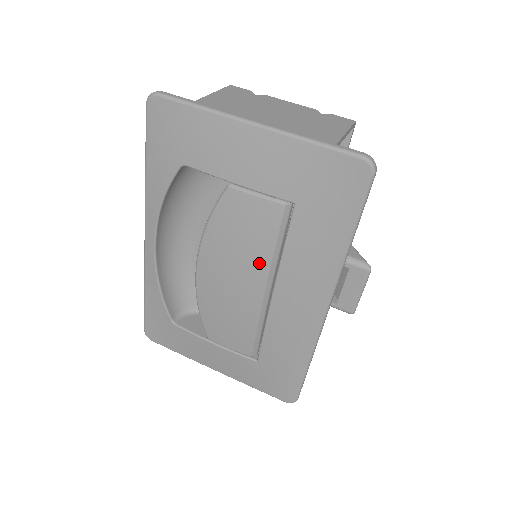
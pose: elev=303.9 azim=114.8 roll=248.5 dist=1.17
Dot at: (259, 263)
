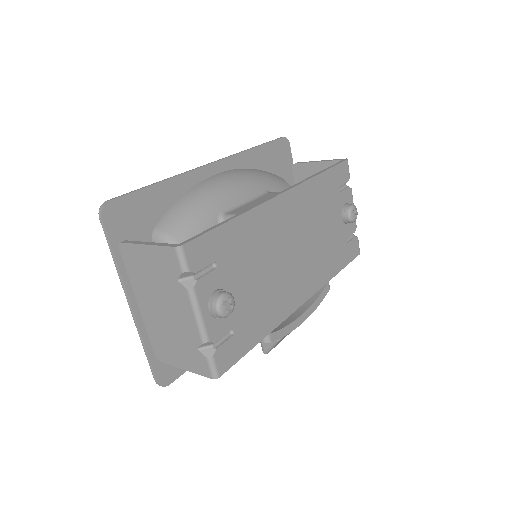
Dot at: occluded
